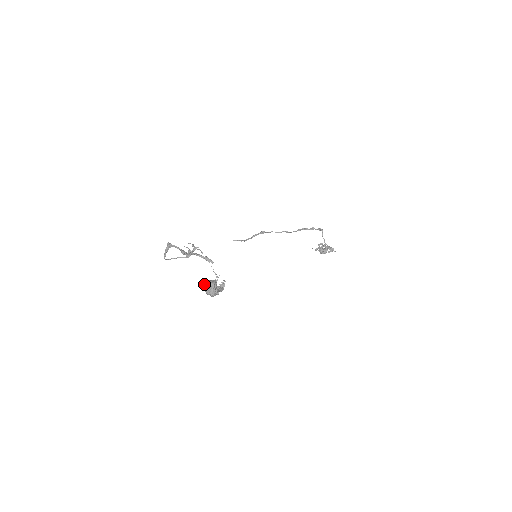
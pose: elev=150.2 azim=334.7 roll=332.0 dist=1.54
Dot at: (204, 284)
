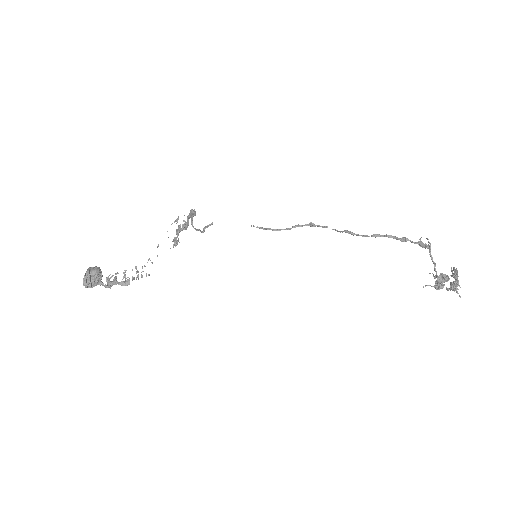
Dot at: occluded
